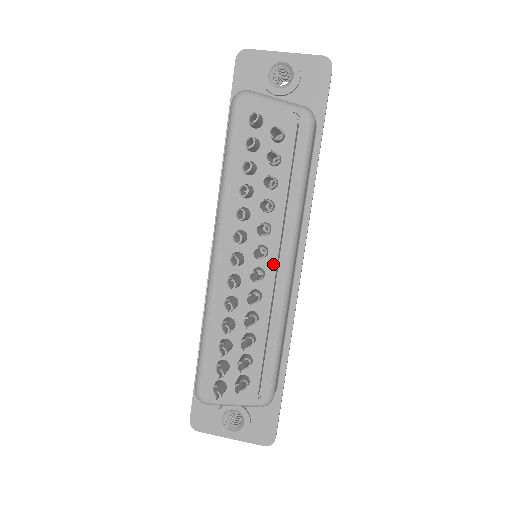
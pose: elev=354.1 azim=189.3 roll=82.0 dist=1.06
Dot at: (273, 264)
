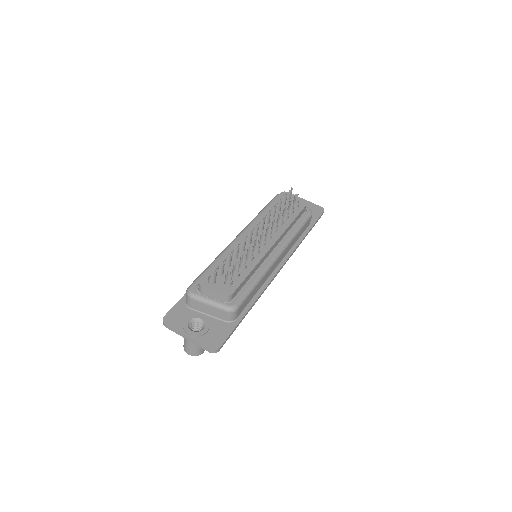
Dot at: (272, 243)
